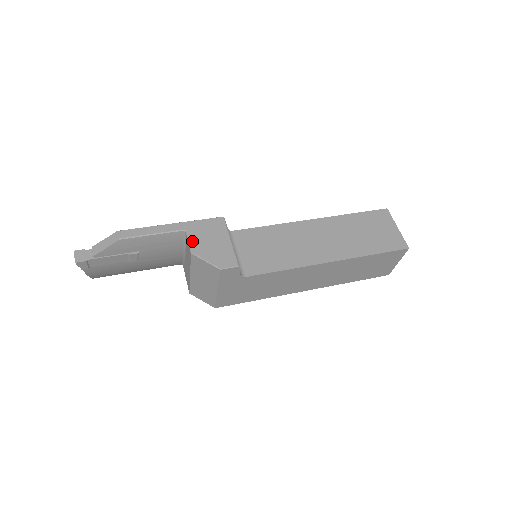
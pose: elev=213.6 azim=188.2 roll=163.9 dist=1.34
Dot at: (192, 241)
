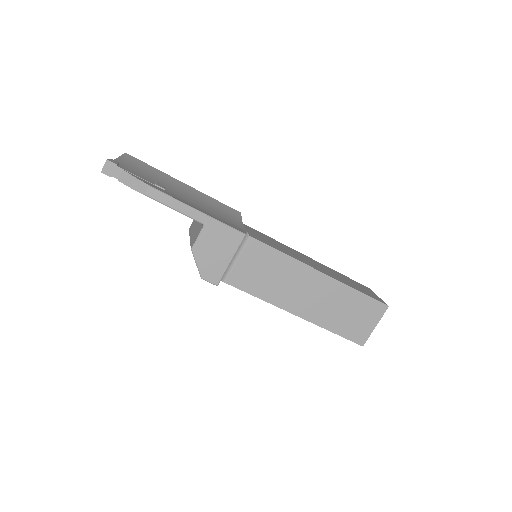
Dot at: (201, 239)
